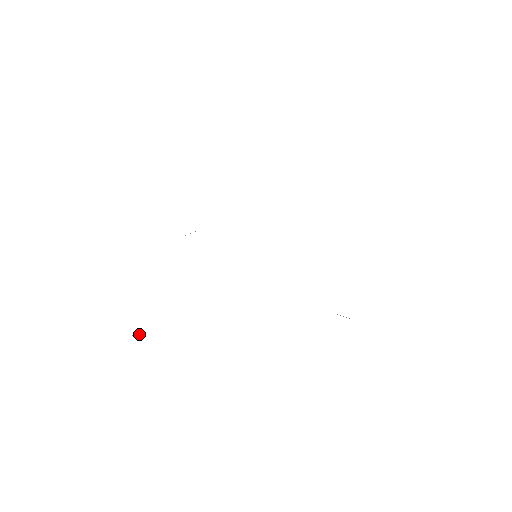
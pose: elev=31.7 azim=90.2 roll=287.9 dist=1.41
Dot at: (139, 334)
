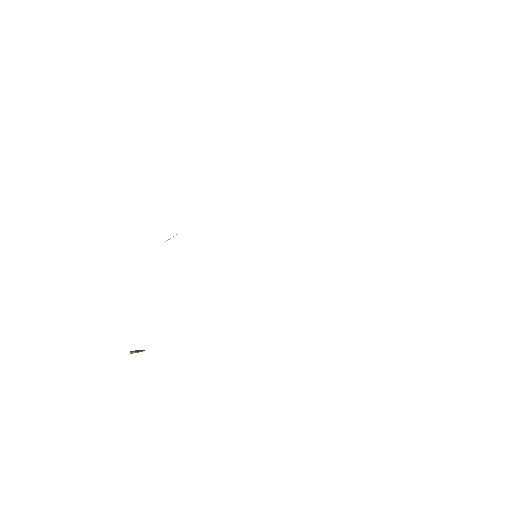
Dot at: (137, 350)
